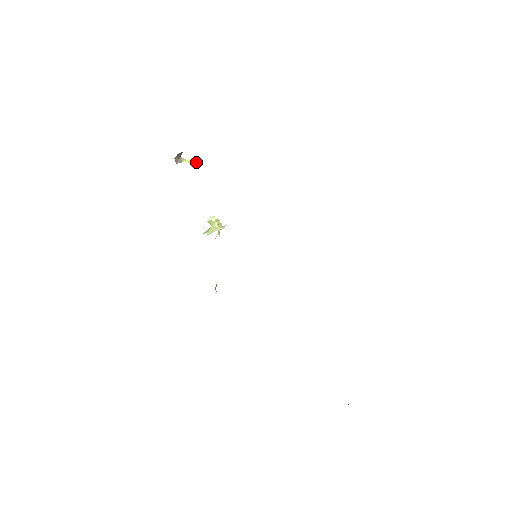
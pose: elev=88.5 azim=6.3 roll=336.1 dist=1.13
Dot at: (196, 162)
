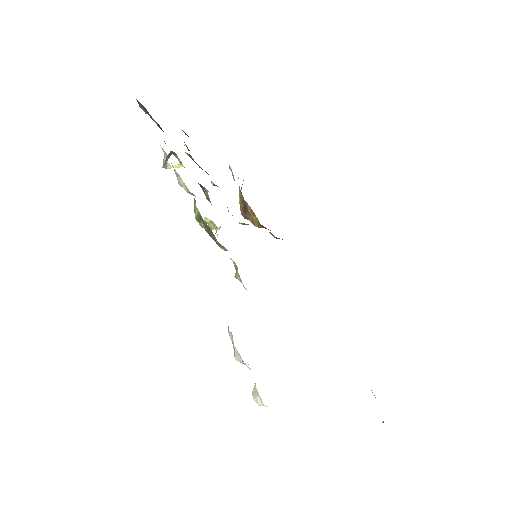
Dot at: occluded
